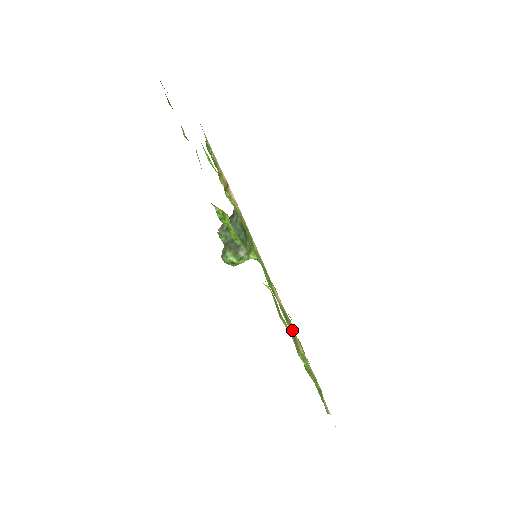
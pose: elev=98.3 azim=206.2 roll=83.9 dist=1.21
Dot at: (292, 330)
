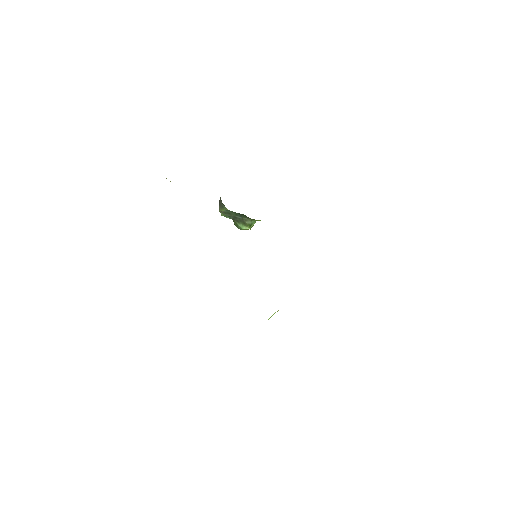
Dot at: occluded
